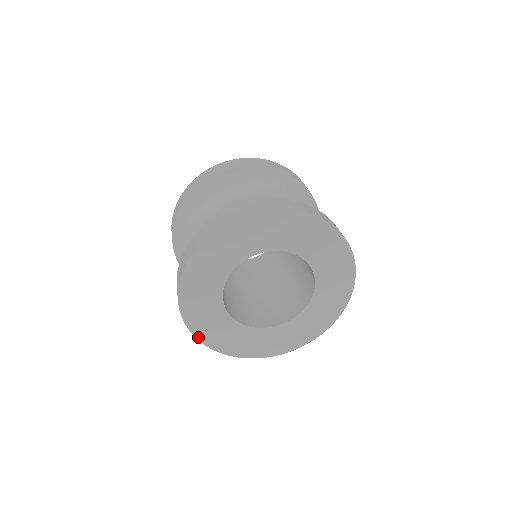
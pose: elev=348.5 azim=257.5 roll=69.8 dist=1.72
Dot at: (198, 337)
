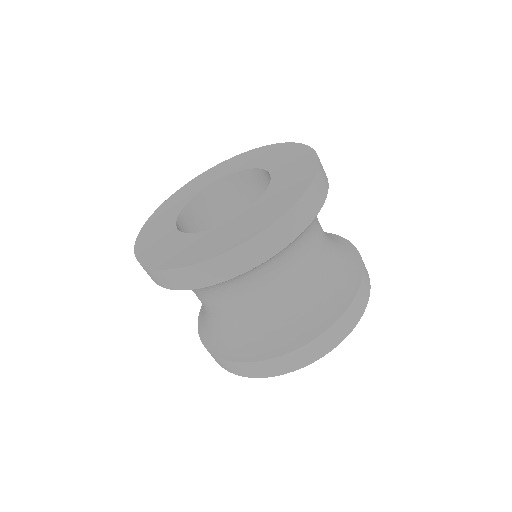
Dot at: occluded
